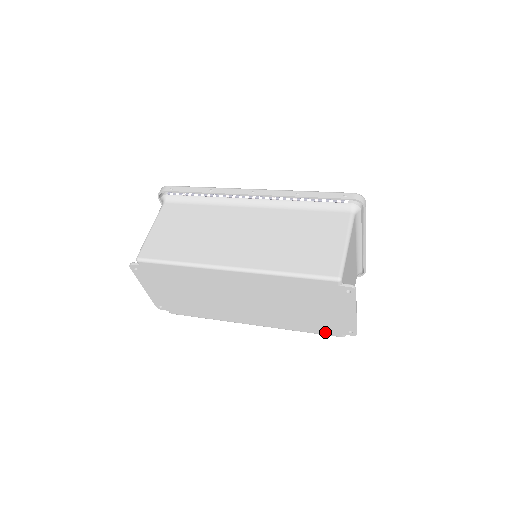
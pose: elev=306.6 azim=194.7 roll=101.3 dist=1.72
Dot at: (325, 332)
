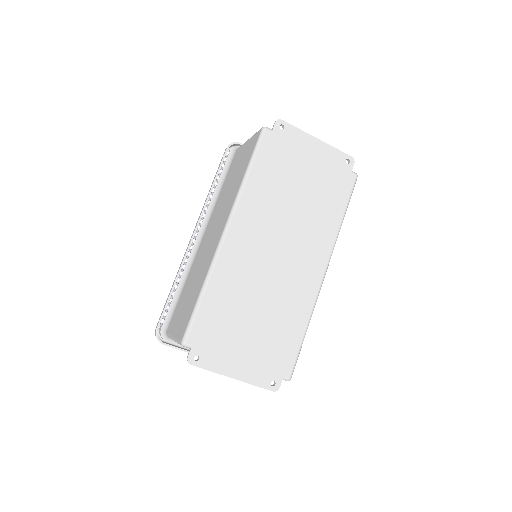
Dot at: (346, 190)
